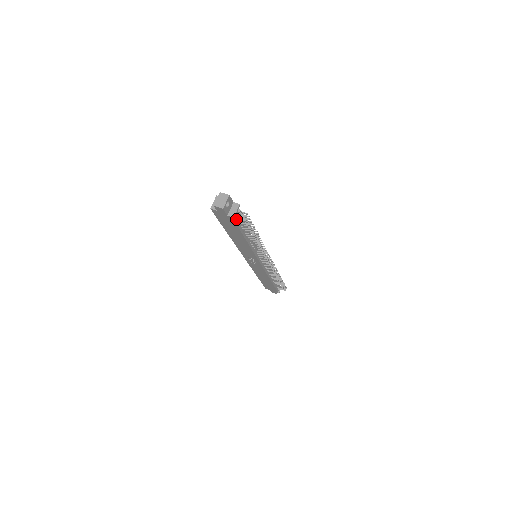
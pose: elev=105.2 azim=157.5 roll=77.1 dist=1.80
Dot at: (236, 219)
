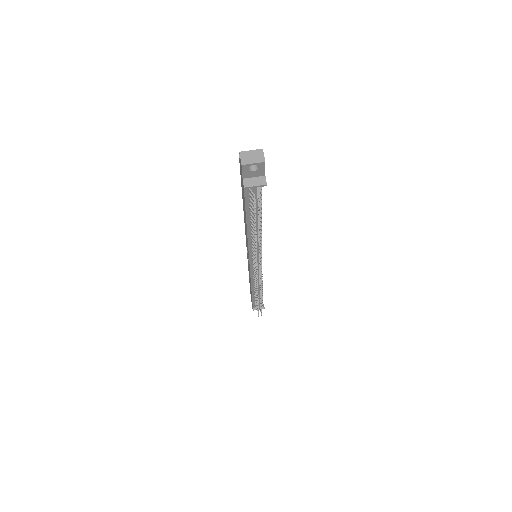
Dot at: (249, 194)
